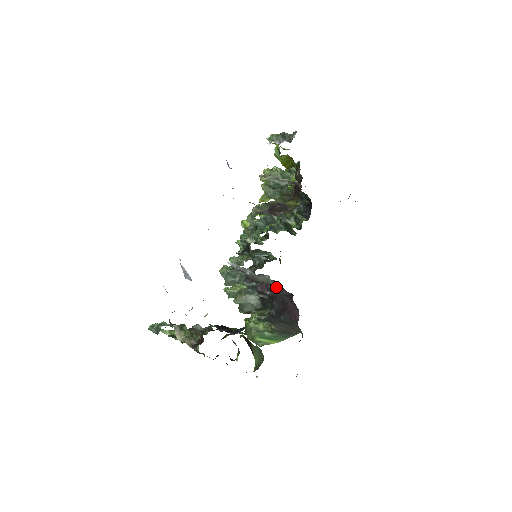
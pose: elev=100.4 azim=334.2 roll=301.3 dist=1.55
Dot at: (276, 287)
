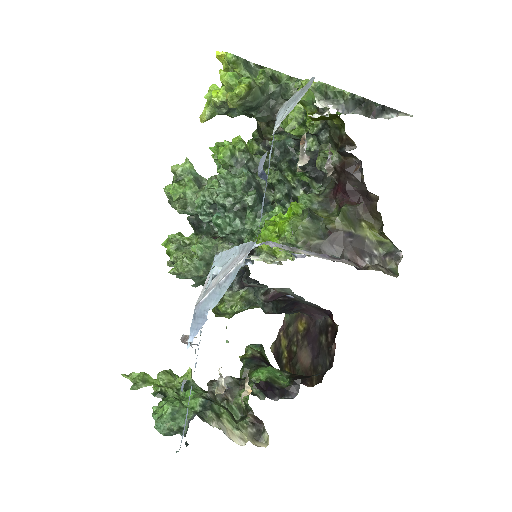
Dot at: (300, 299)
